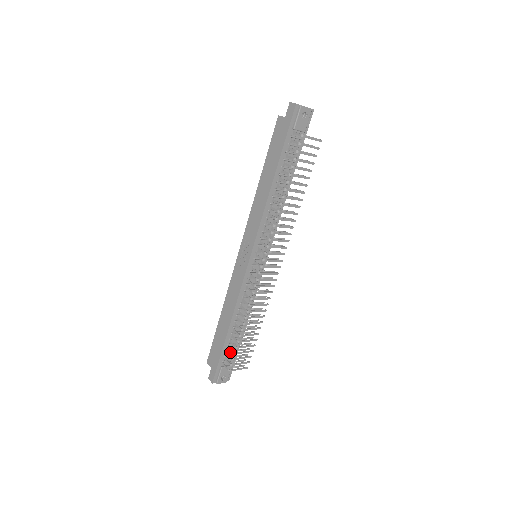
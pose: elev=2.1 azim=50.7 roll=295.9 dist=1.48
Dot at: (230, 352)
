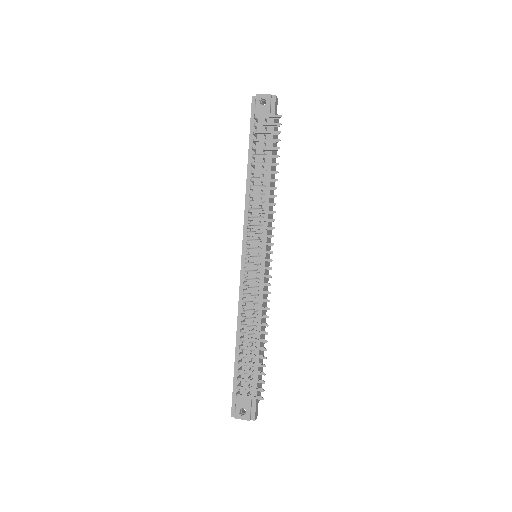
Dot at: (246, 376)
